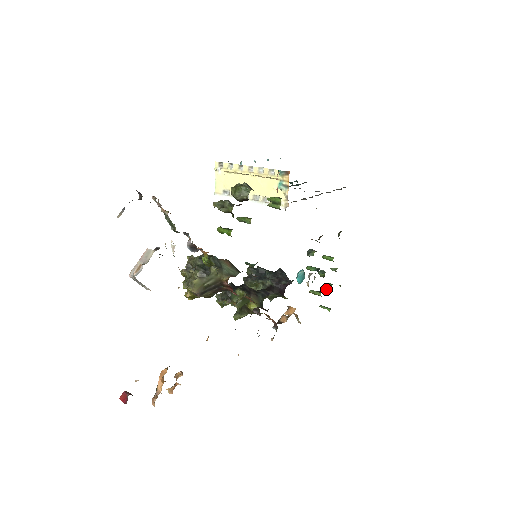
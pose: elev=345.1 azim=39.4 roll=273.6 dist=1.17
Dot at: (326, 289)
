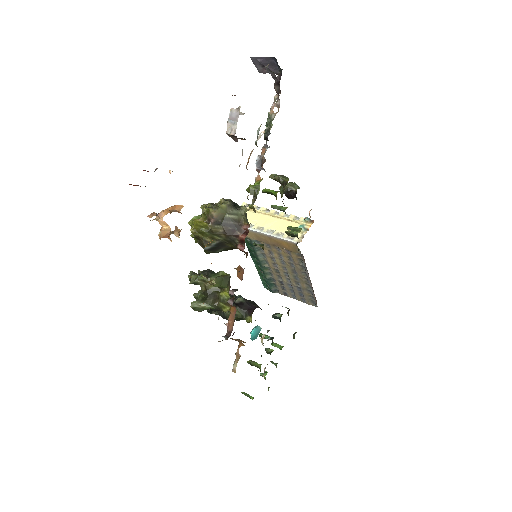
Dot at: (264, 369)
